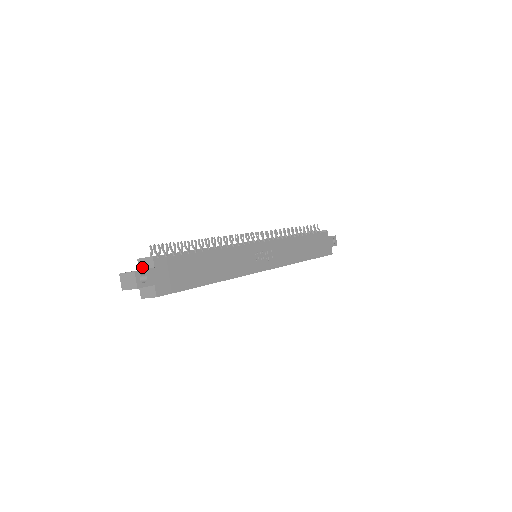
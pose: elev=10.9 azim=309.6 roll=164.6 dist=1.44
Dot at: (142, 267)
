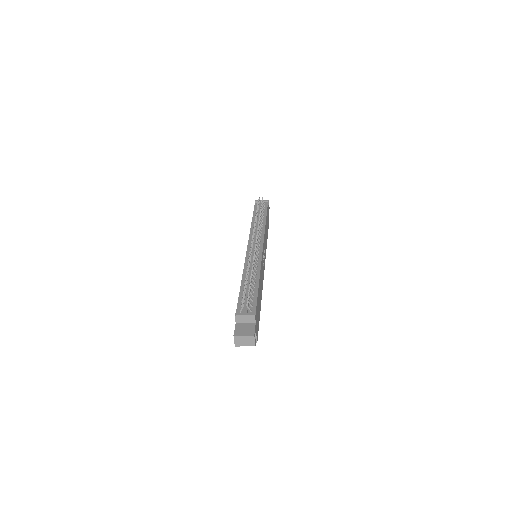
Dot at: (240, 321)
